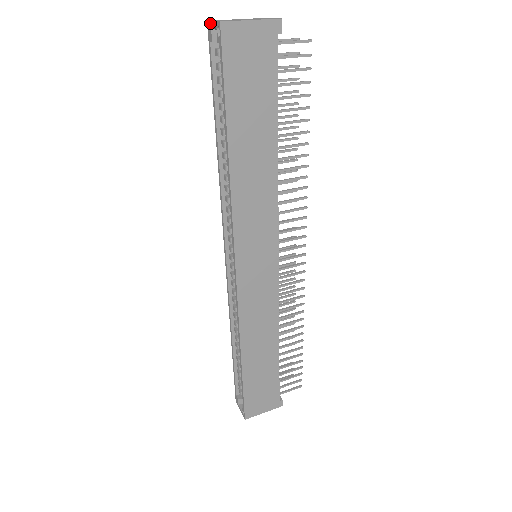
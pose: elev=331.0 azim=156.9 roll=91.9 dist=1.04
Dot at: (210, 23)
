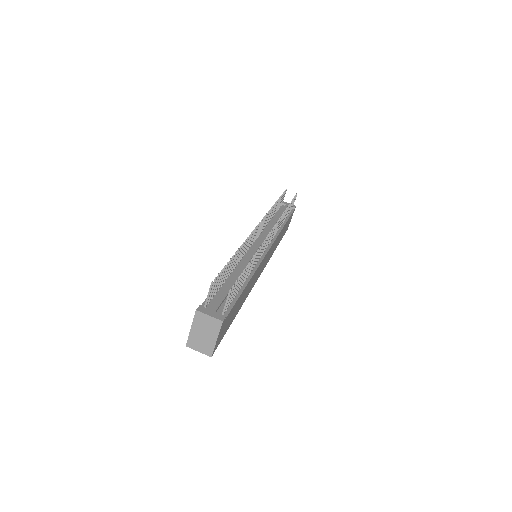
Dot at: (193, 349)
